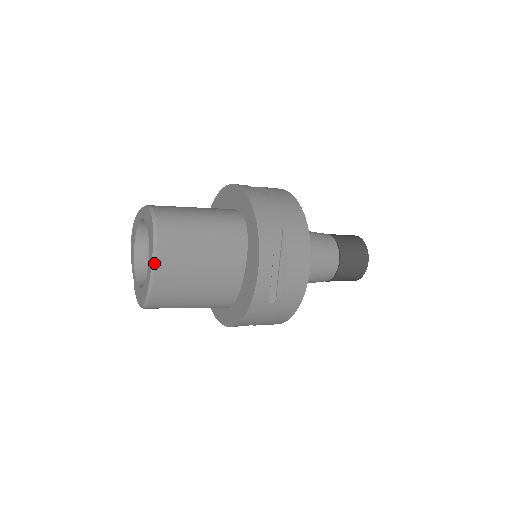
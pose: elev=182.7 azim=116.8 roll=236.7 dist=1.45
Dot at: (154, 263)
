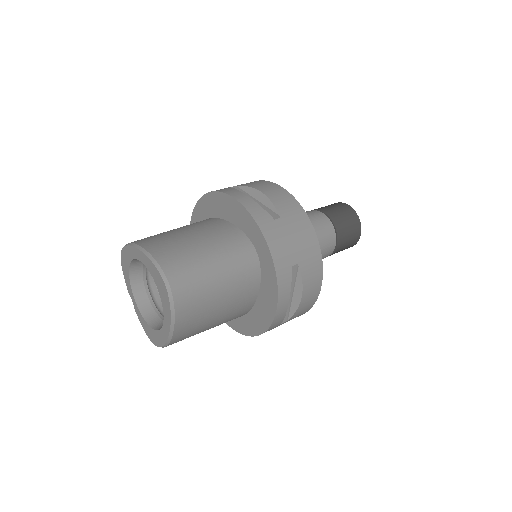
Dot at: (173, 326)
